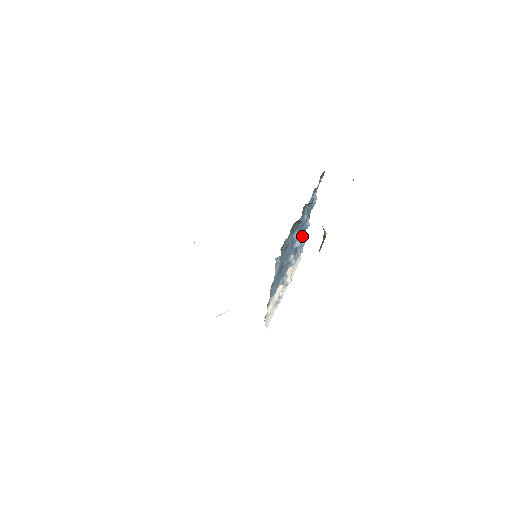
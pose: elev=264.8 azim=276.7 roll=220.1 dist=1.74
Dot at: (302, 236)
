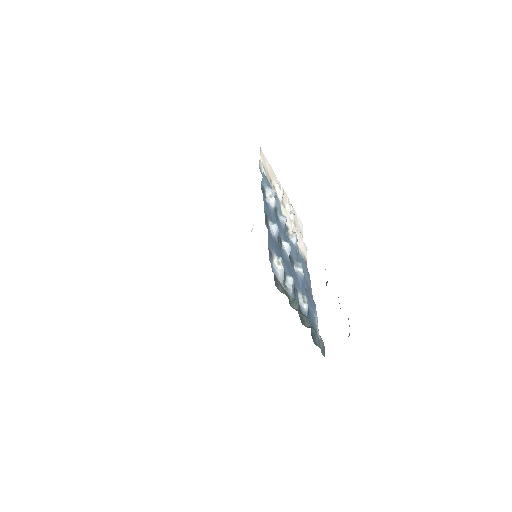
Dot at: (272, 215)
